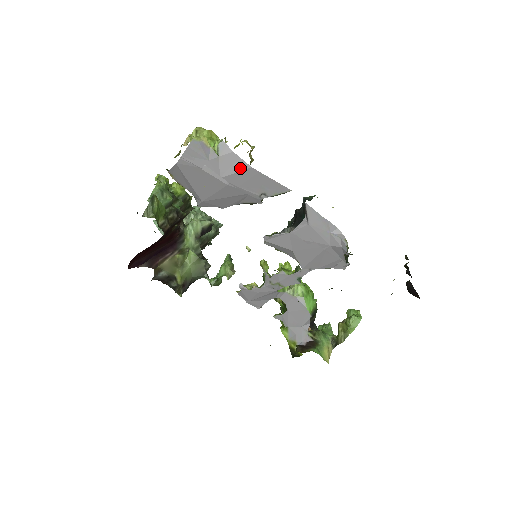
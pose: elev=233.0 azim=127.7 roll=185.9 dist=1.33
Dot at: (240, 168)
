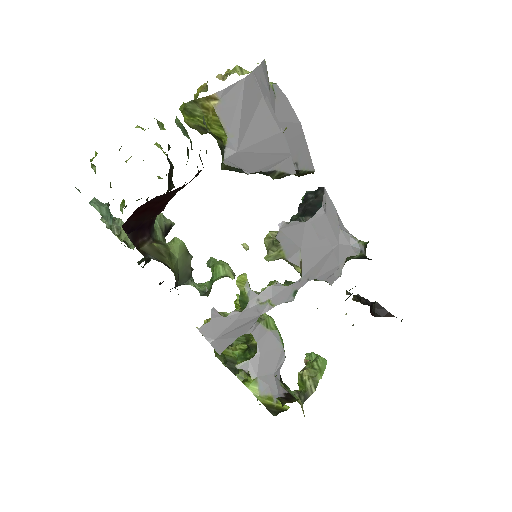
Dot at: (291, 119)
